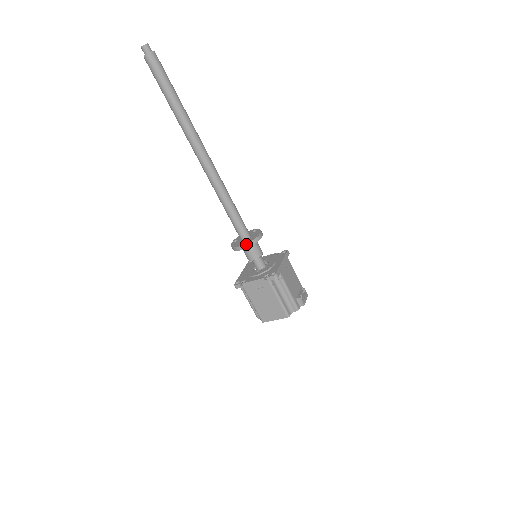
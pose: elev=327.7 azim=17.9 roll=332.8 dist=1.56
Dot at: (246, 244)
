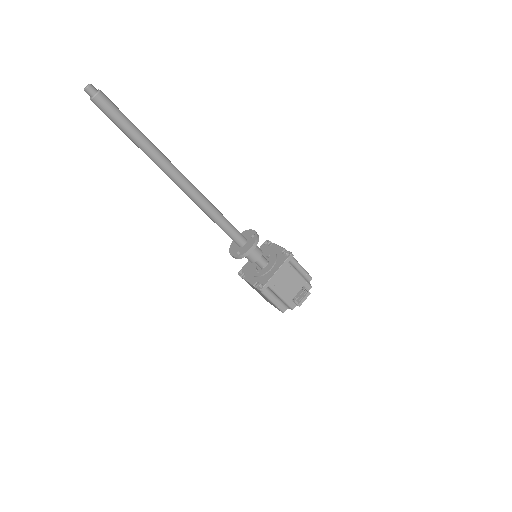
Dot at: (235, 257)
